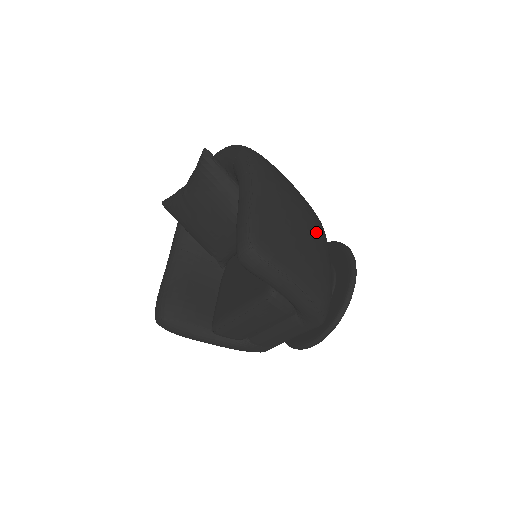
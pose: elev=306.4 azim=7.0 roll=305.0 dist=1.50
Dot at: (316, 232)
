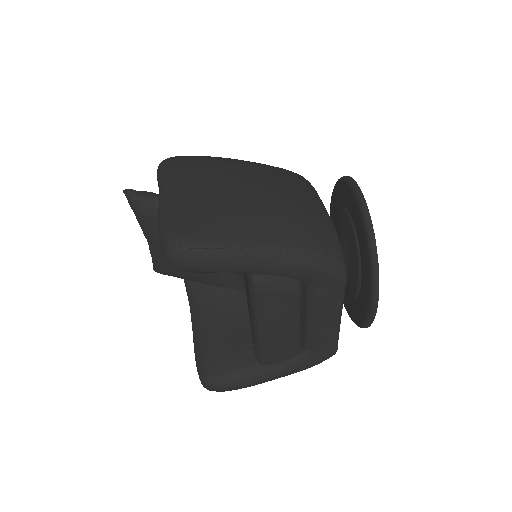
Dot at: (272, 183)
